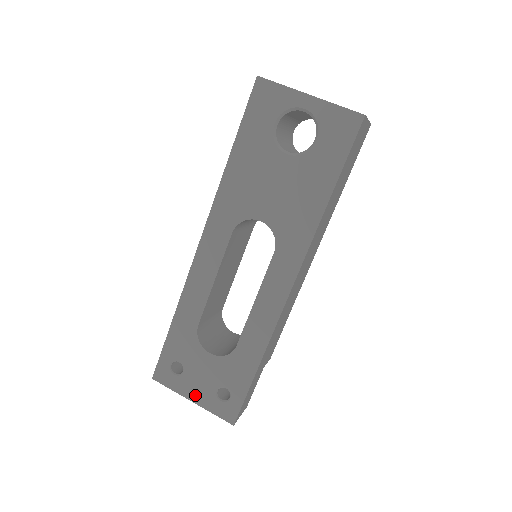
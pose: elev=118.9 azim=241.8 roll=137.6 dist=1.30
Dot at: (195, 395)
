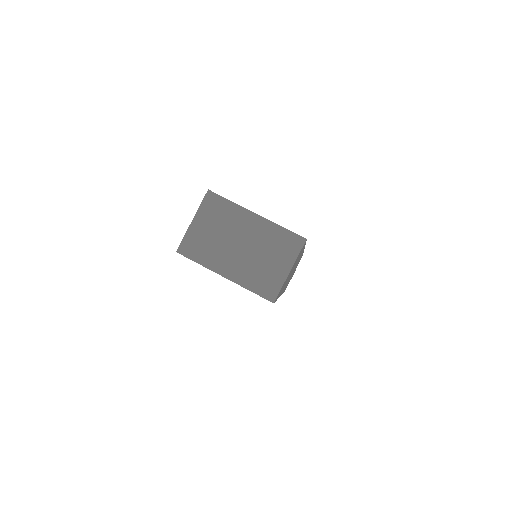
Dot at: occluded
